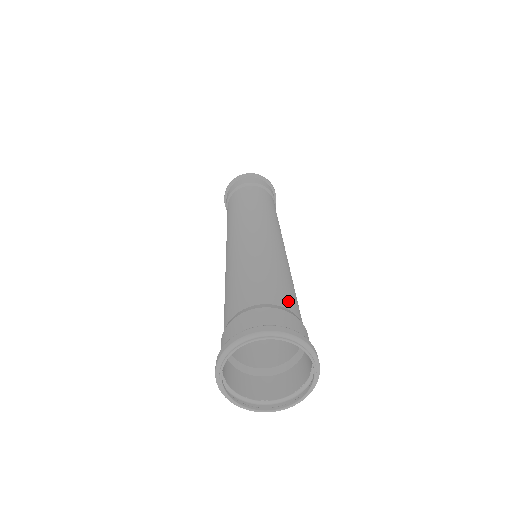
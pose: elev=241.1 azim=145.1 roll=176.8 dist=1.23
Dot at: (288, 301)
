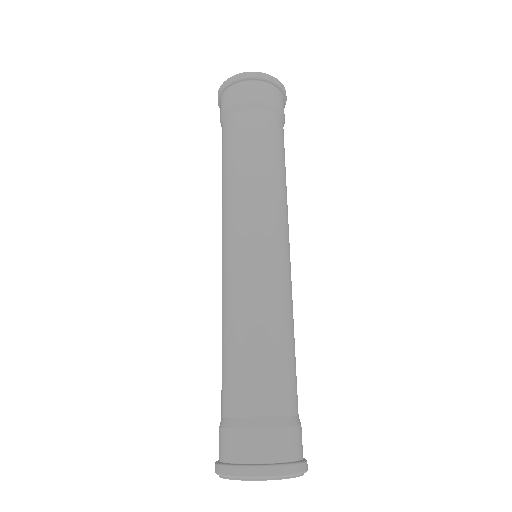
Dot at: (251, 399)
